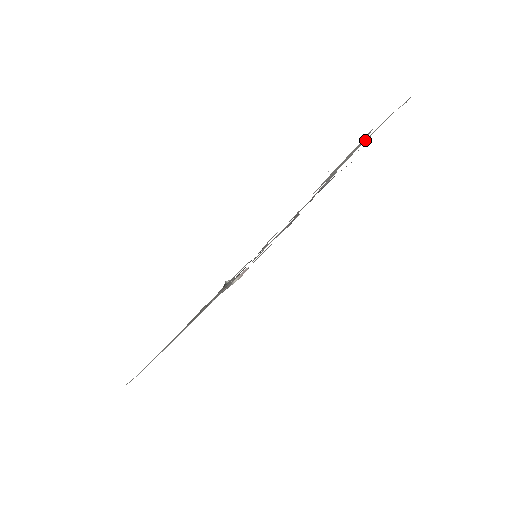
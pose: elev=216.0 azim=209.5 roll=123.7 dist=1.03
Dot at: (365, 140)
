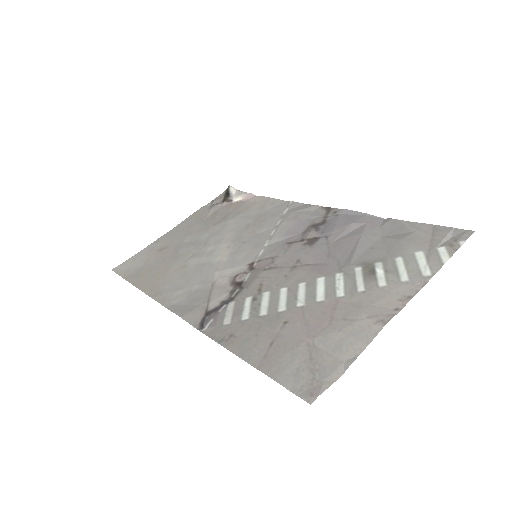
Dot at: (384, 285)
